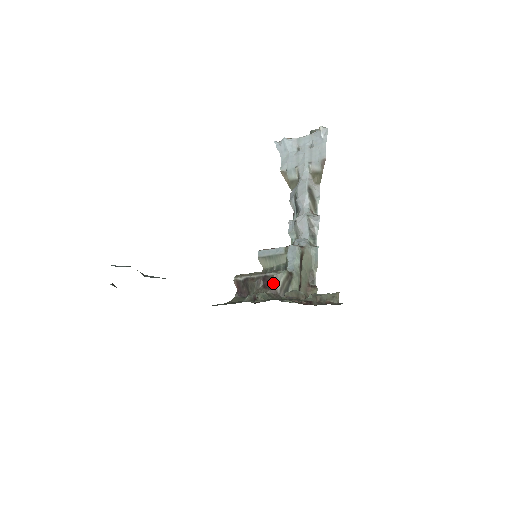
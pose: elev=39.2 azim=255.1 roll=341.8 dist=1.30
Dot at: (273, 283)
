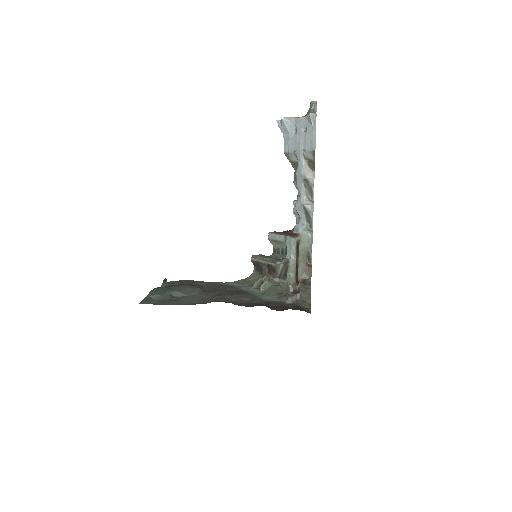
Dot at: (274, 271)
